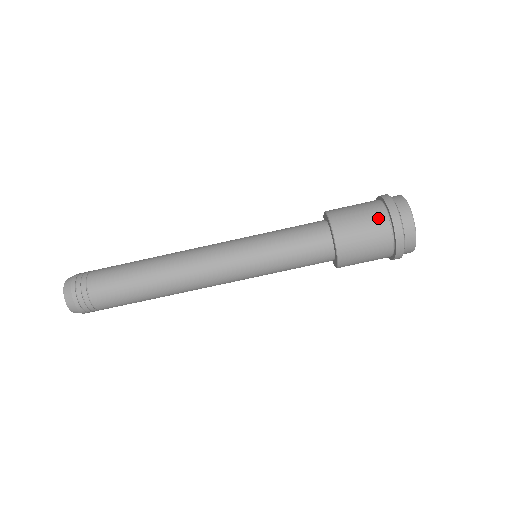
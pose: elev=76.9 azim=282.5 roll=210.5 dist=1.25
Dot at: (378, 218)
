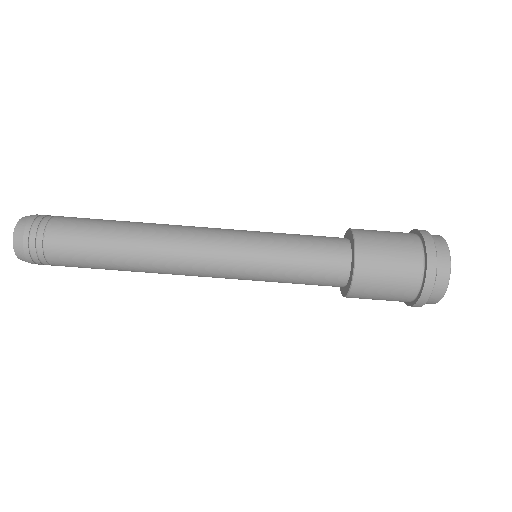
Dot at: (411, 252)
